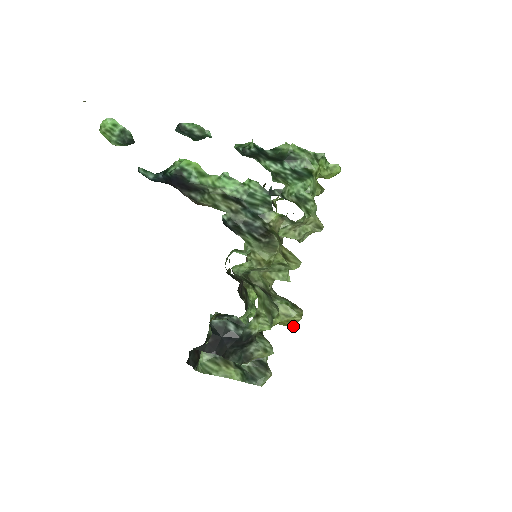
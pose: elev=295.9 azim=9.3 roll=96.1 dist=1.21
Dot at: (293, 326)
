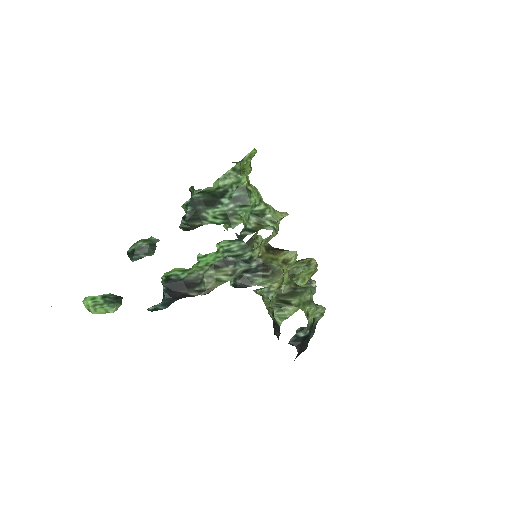
Dot at: occluded
